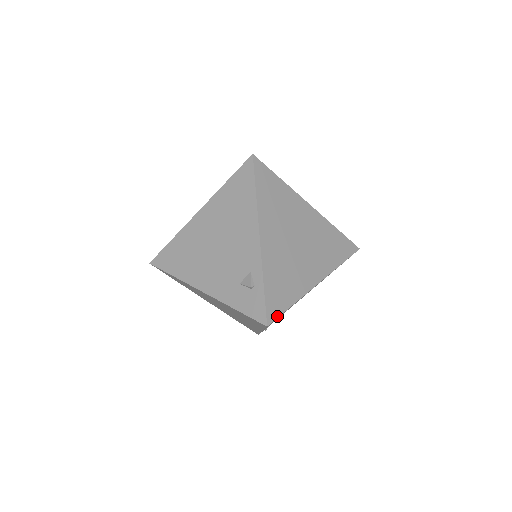
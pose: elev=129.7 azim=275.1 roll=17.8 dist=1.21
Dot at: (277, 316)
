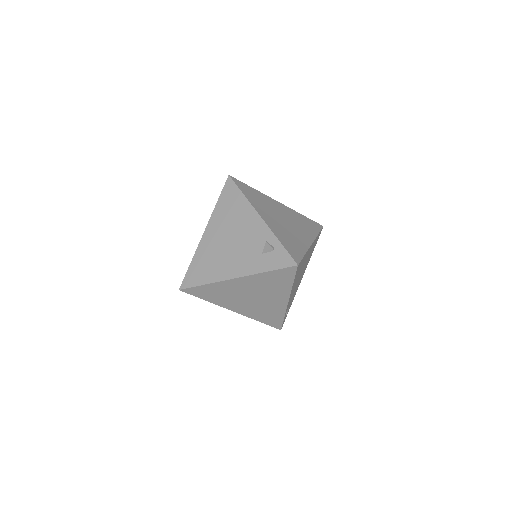
Dot at: (300, 260)
